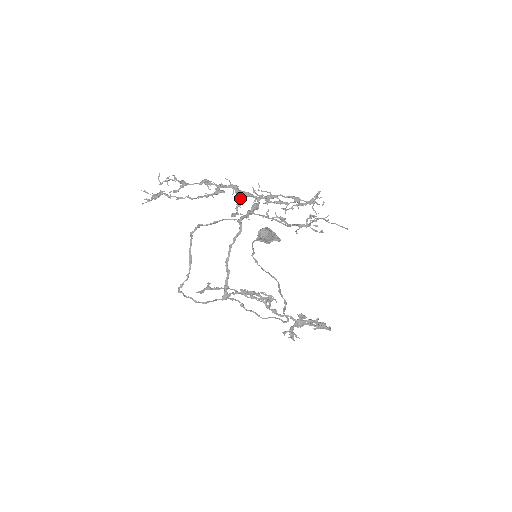
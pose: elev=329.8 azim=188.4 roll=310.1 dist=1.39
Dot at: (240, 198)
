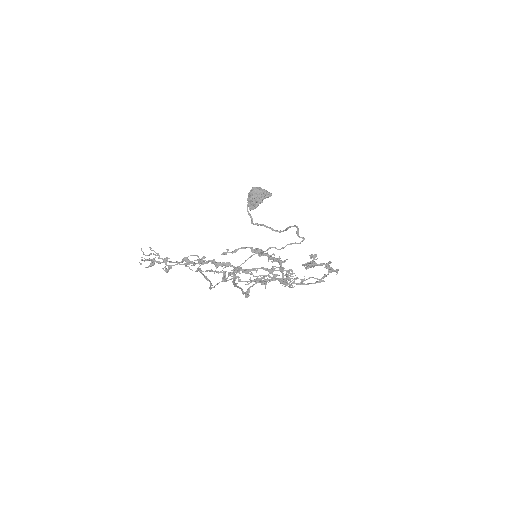
Dot at: (222, 272)
